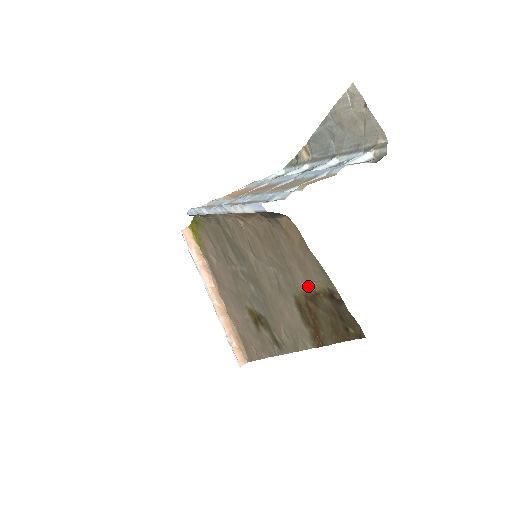
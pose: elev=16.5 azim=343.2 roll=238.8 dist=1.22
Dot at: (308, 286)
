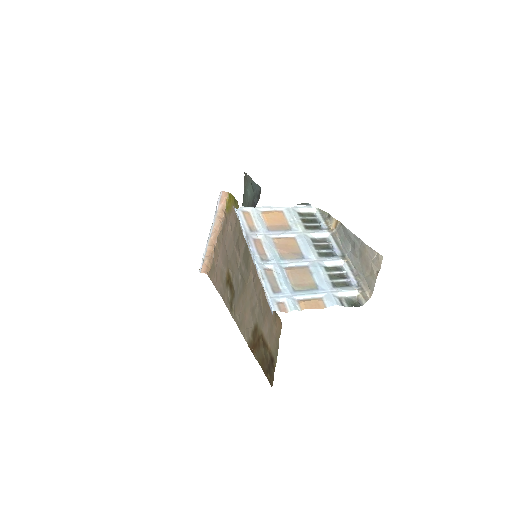
Dot at: (266, 338)
